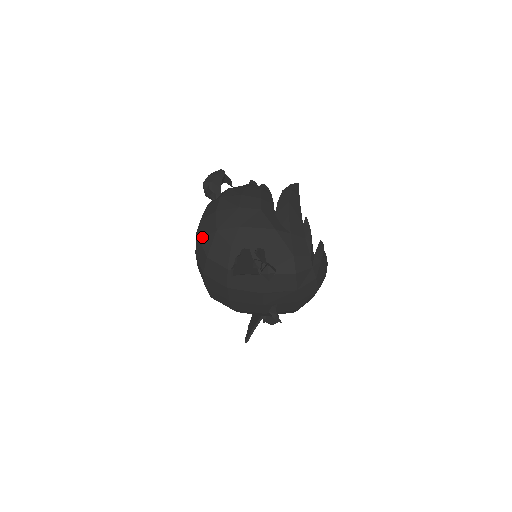
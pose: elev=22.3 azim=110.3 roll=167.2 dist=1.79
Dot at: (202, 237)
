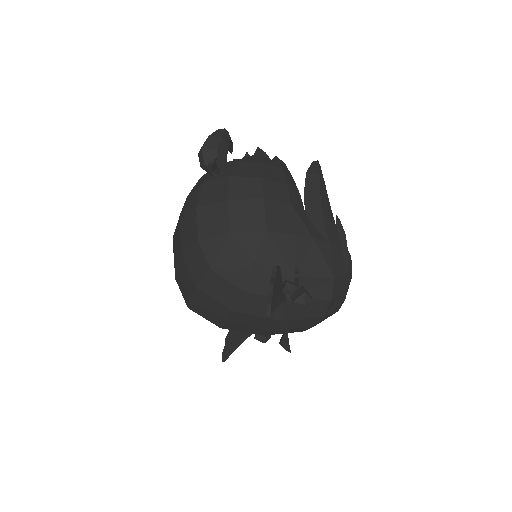
Dot at: (202, 236)
